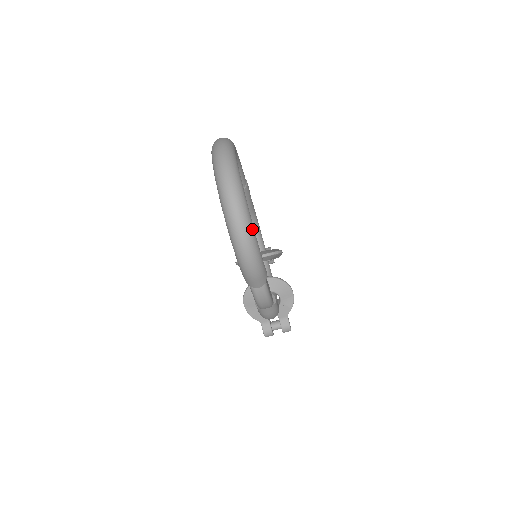
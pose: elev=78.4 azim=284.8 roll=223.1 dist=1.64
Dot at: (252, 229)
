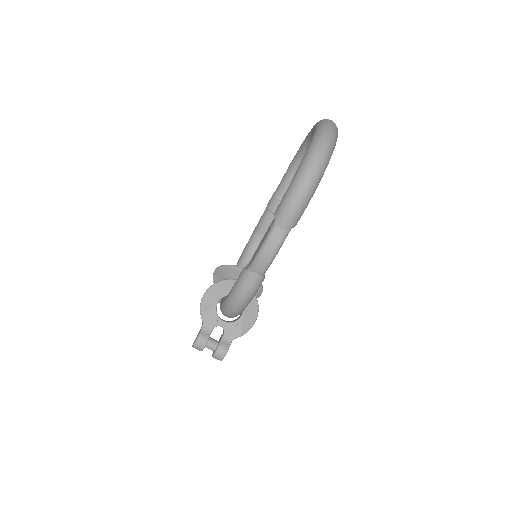
Dot at: (326, 166)
